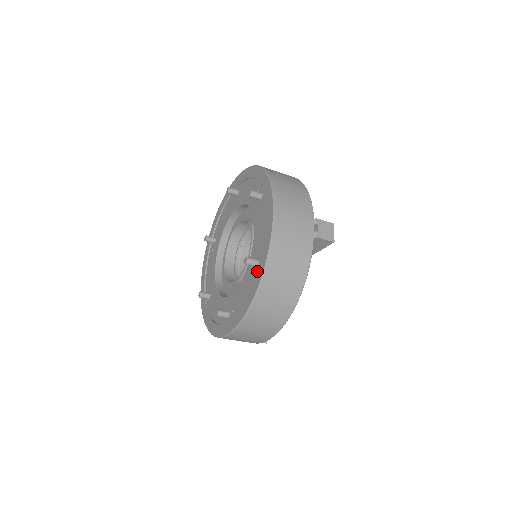
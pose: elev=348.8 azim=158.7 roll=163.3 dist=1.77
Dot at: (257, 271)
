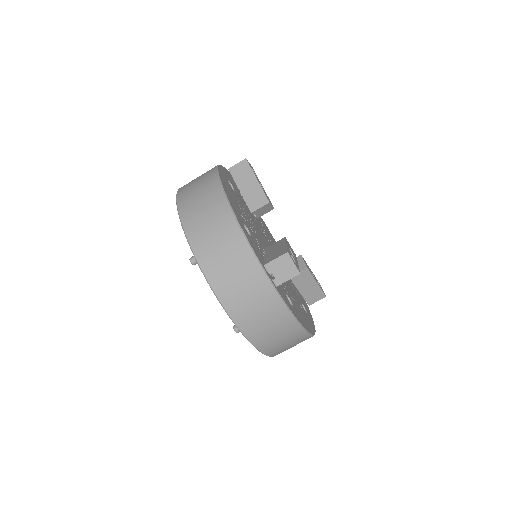
Dot at: occluded
